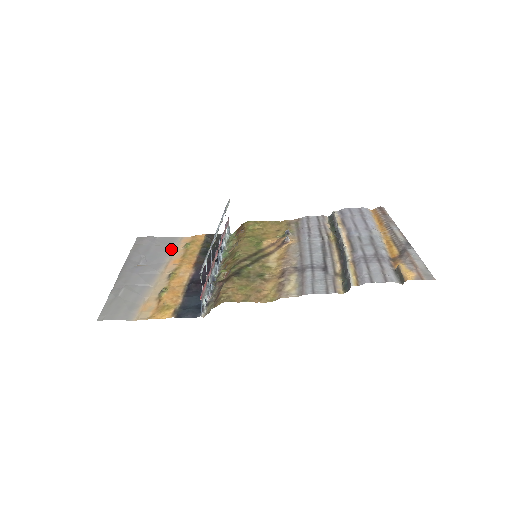
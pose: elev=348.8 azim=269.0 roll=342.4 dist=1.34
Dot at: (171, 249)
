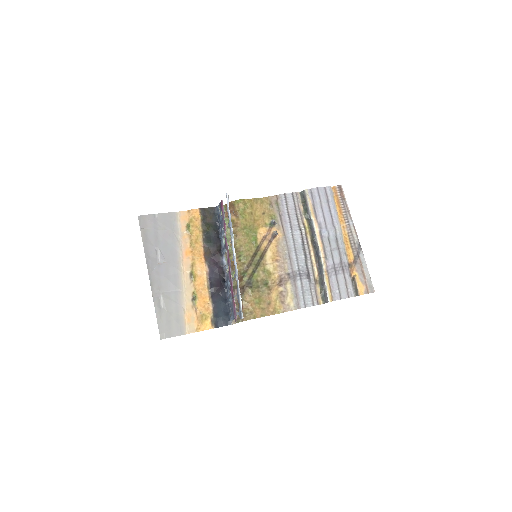
Dot at: (176, 234)
